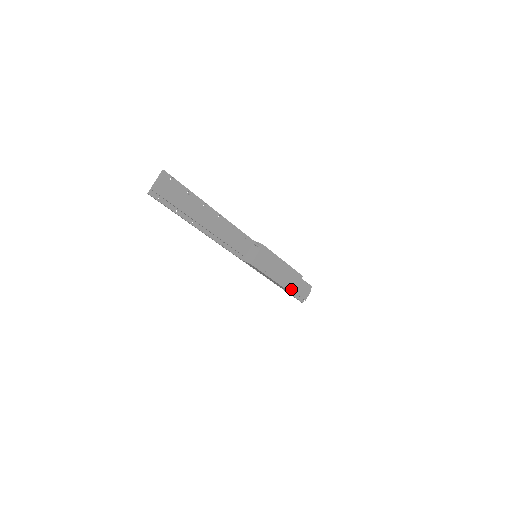
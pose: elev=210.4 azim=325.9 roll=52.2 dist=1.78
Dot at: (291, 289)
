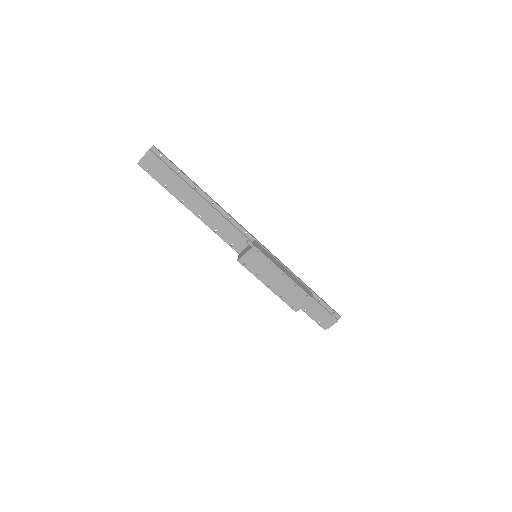
Dot at: (294, 306)
